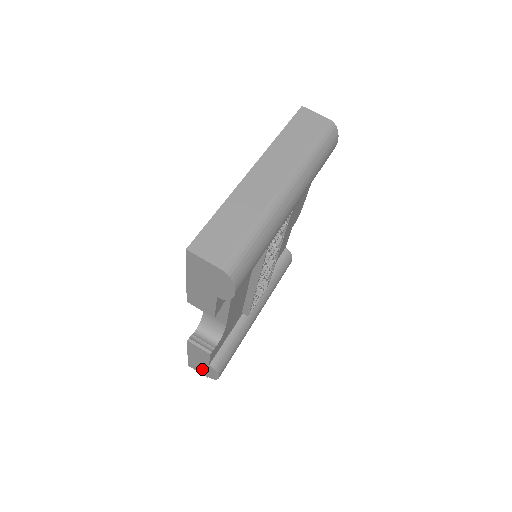
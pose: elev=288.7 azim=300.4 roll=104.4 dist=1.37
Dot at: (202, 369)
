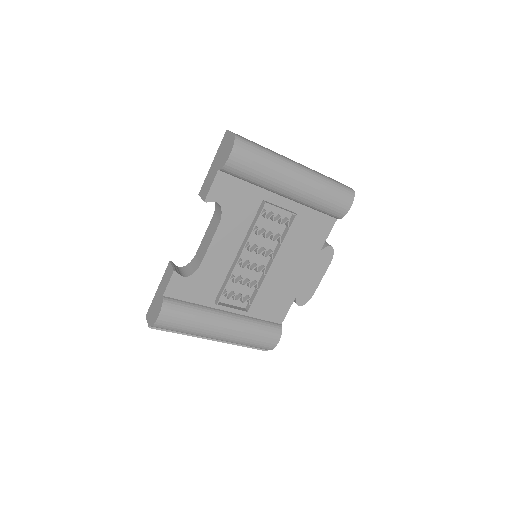
Dot at: (153, 312)
